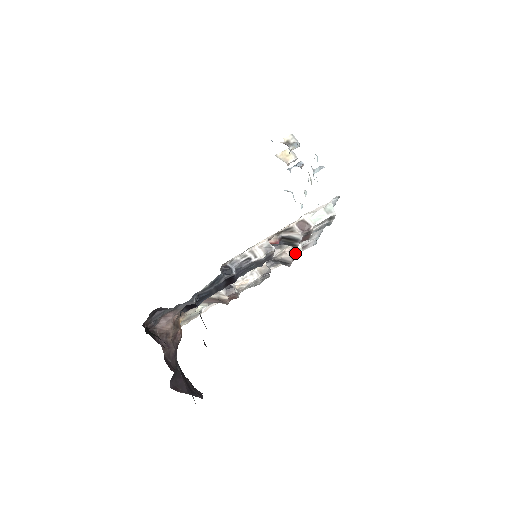
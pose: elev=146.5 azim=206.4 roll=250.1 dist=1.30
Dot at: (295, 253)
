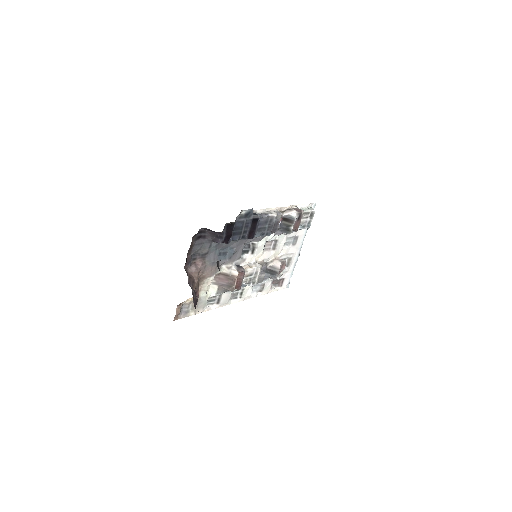
Dot at: (283, 260)
